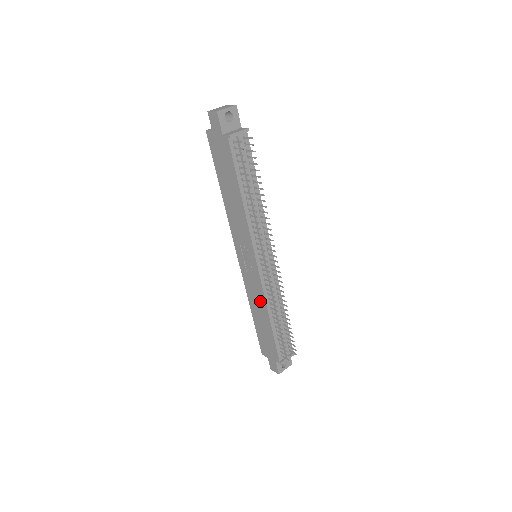
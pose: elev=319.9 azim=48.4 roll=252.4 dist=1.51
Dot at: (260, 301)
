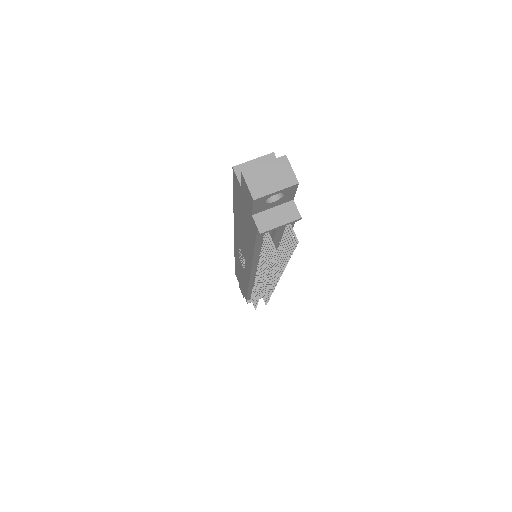
Dot at: (244, 278)
